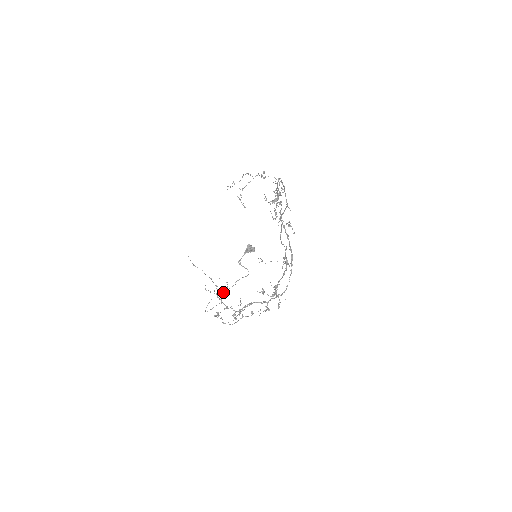
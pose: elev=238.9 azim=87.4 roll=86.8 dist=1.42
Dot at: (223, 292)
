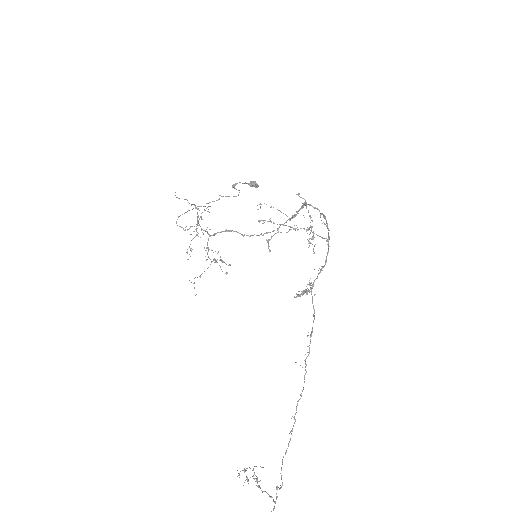
Dot at: occluded
